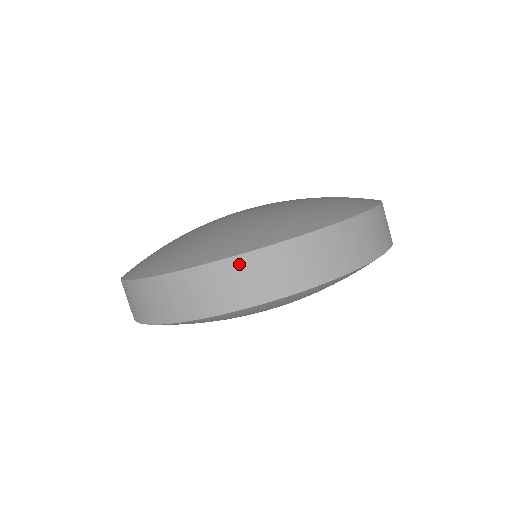
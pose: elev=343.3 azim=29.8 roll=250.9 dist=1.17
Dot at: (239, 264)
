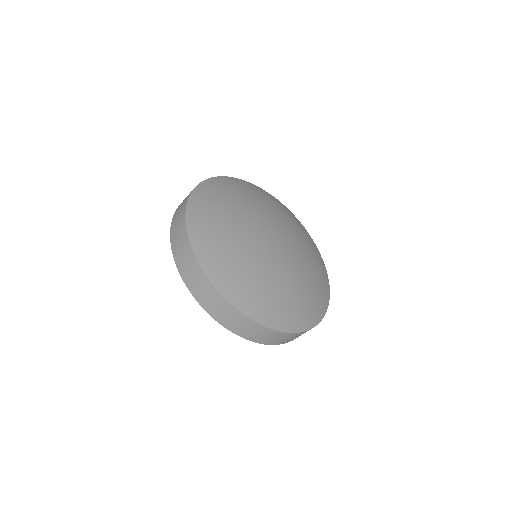
Dot at: occluded
